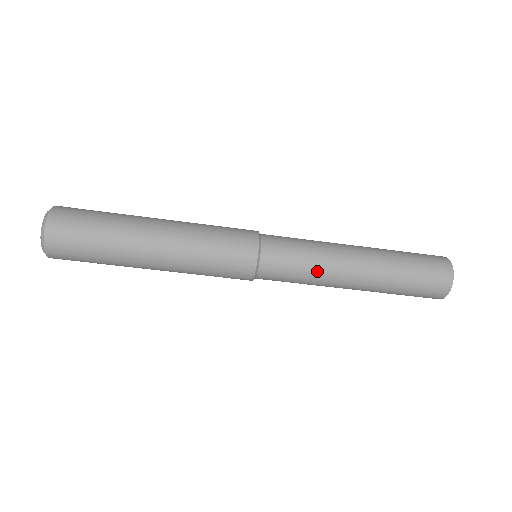
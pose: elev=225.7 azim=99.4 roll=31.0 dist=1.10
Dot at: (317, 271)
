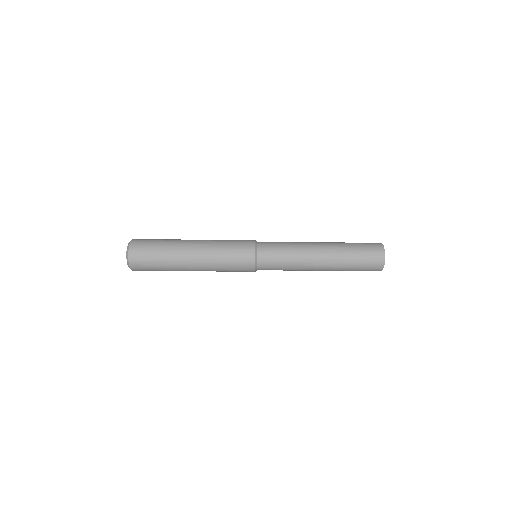
Dot at: (293, 243)
